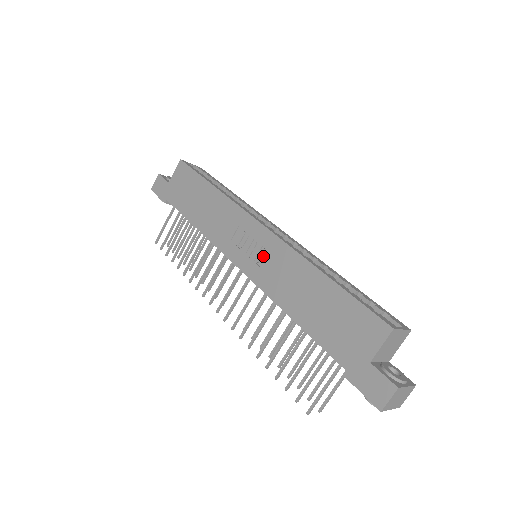
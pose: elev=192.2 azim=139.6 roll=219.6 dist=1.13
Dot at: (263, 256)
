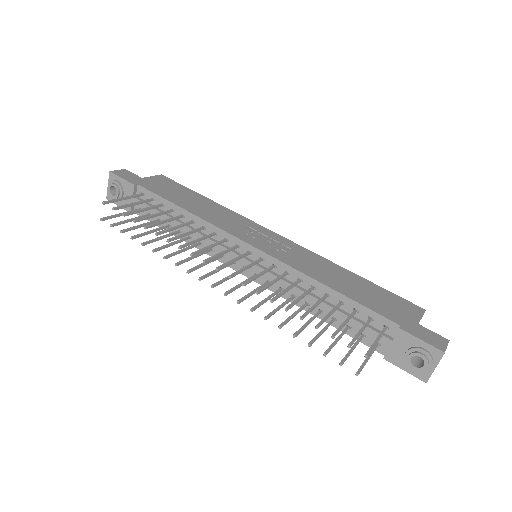
Dot at: (284, 248)
